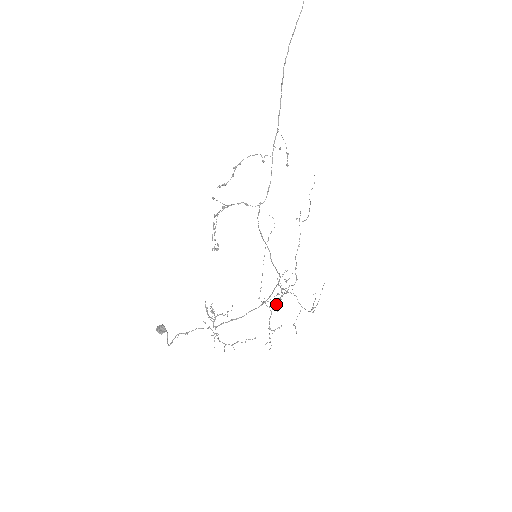
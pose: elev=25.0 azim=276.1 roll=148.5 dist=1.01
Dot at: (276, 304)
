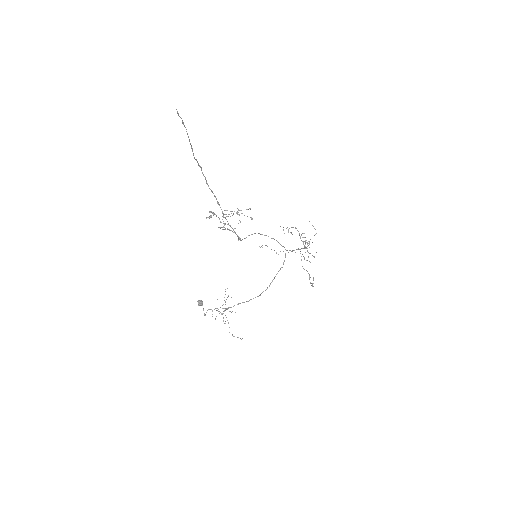
Dot at: occluded
